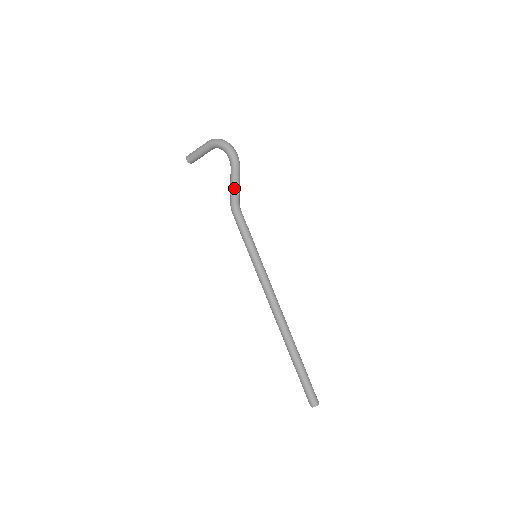
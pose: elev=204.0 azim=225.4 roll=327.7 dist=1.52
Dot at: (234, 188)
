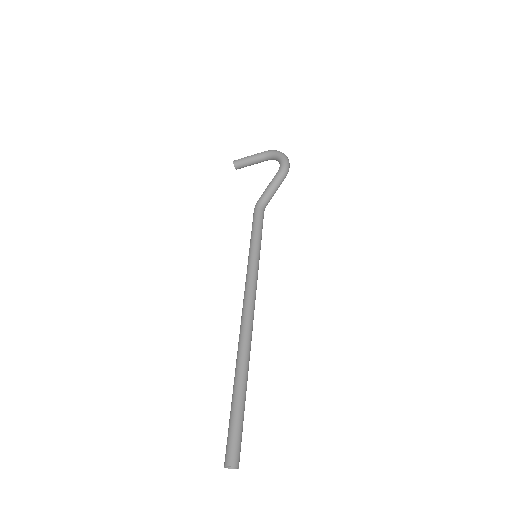
Dot at: (271, 188)
